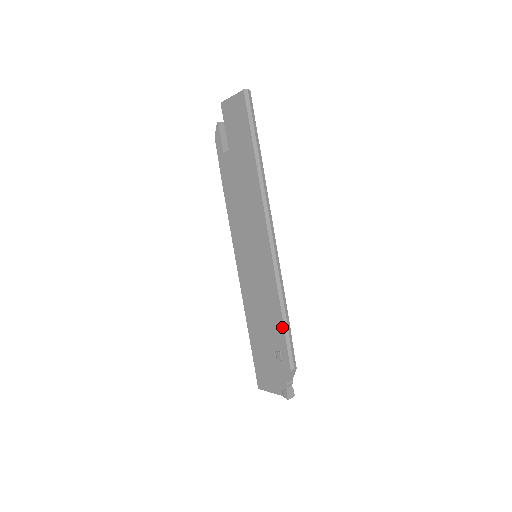
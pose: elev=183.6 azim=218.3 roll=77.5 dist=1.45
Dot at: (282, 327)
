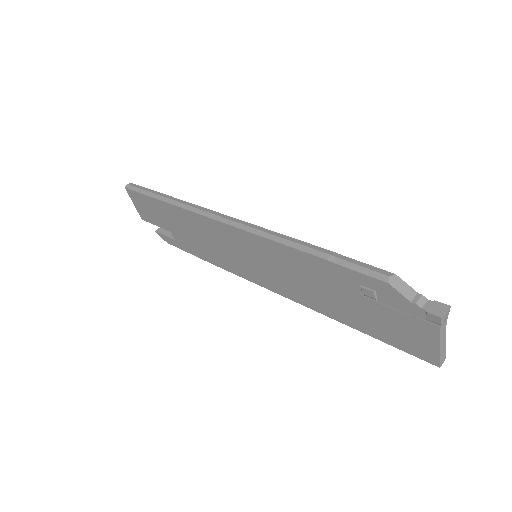
Dot at: (323, 262)
